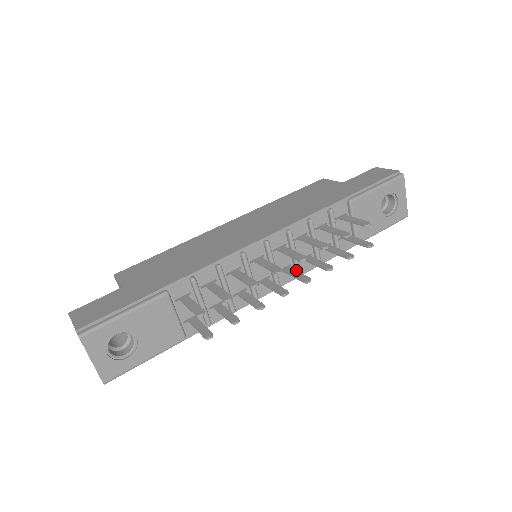
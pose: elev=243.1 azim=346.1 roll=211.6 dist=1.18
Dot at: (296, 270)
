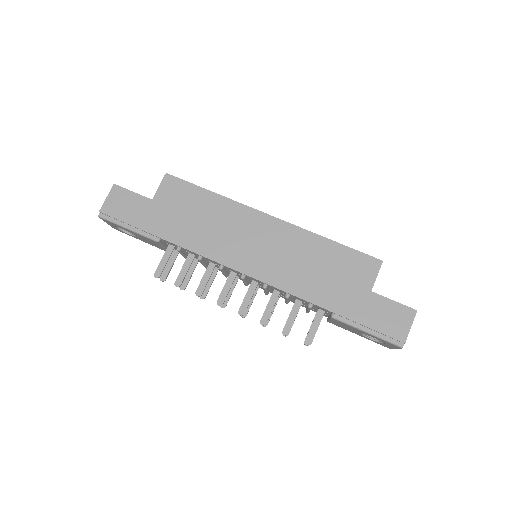
Dot at: occluded
